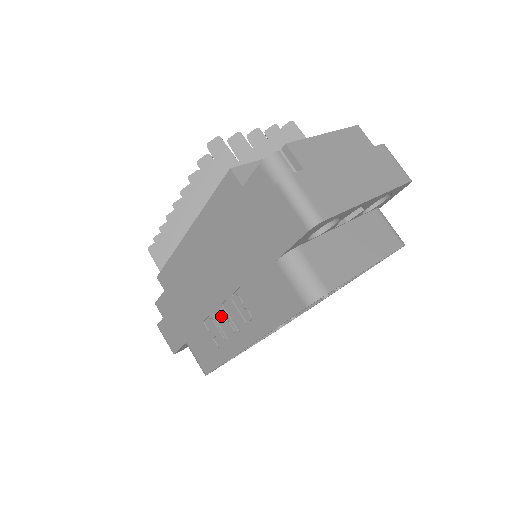
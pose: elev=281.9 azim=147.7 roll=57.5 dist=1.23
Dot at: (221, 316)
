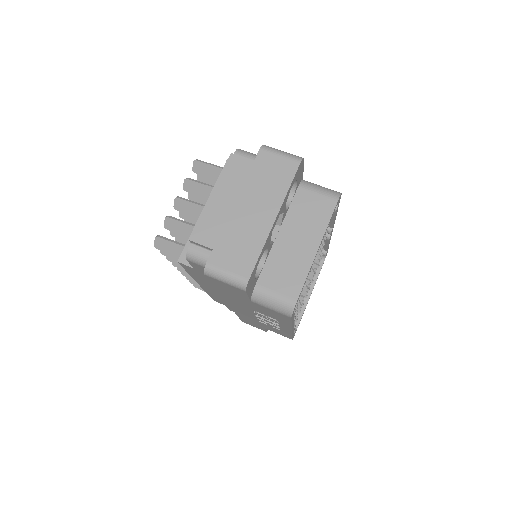
Dot at: occluded
